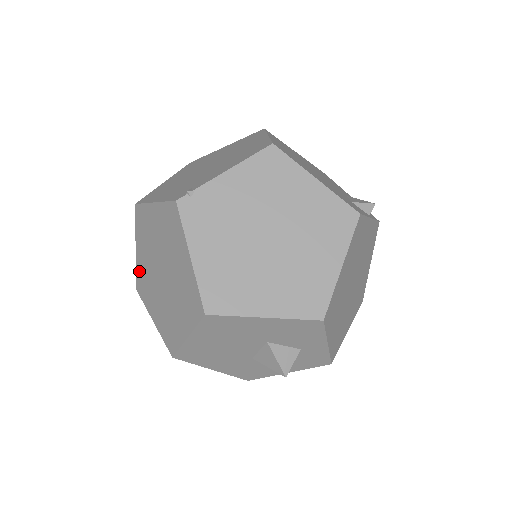
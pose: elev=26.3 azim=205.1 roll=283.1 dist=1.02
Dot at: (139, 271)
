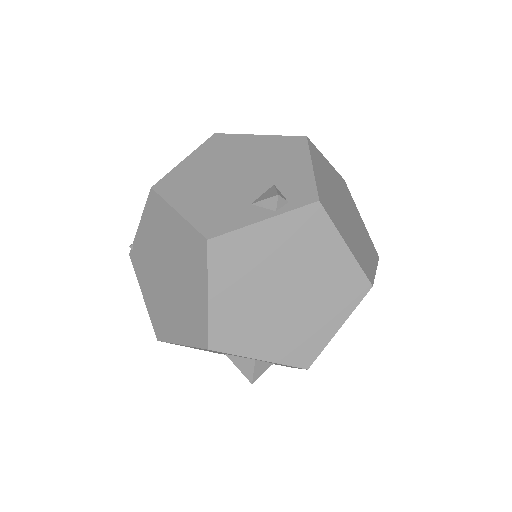
Dot at: occluded
